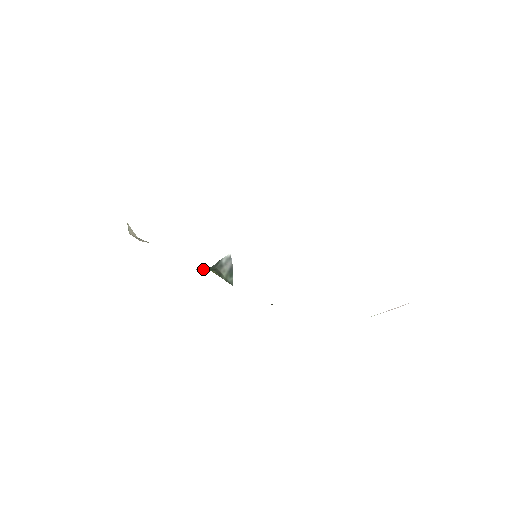
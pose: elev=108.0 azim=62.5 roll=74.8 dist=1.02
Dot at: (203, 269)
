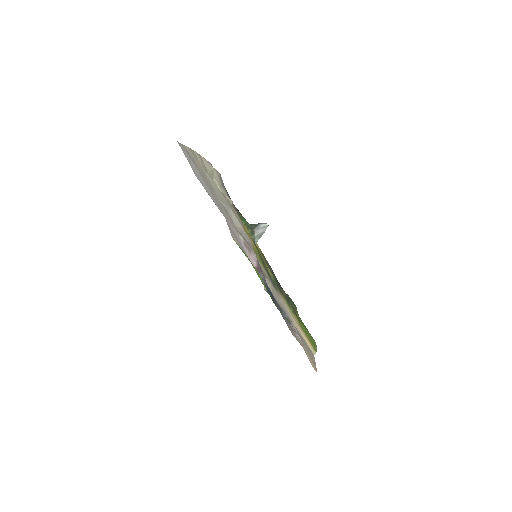
Dot at: (245, 225)
